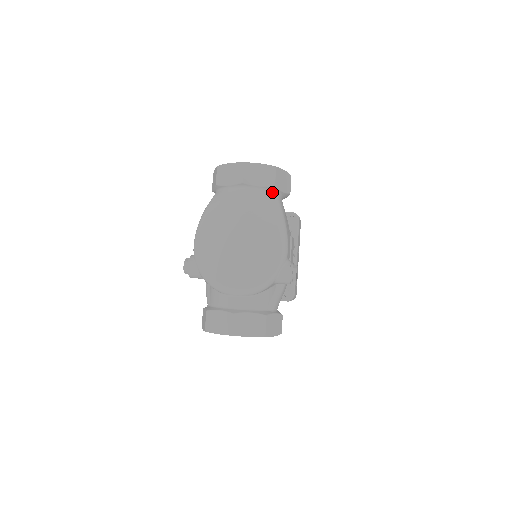
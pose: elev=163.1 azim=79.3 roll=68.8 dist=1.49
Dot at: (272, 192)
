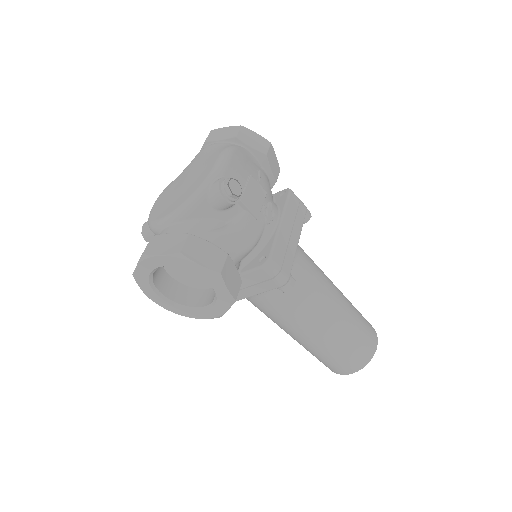
Dot at: (235, 144)
